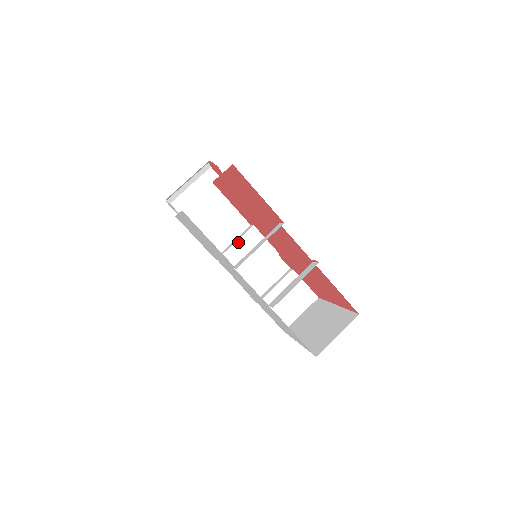
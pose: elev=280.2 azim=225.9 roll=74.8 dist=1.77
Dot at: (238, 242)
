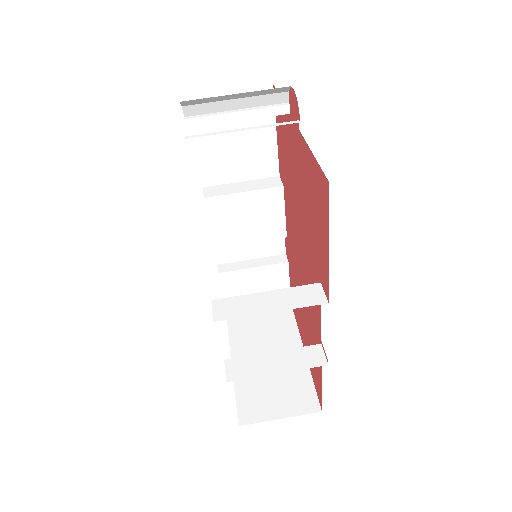
Dot at: (247, 194)
